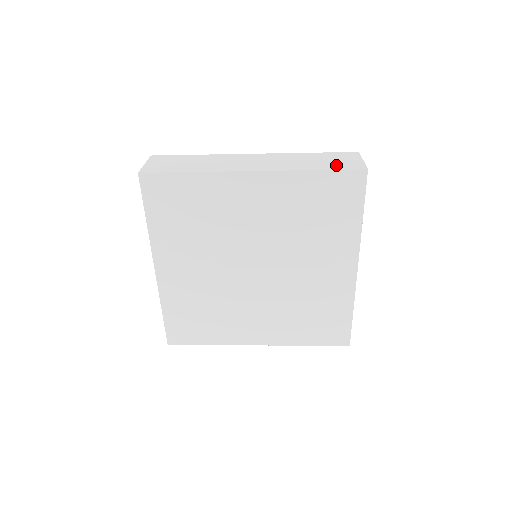
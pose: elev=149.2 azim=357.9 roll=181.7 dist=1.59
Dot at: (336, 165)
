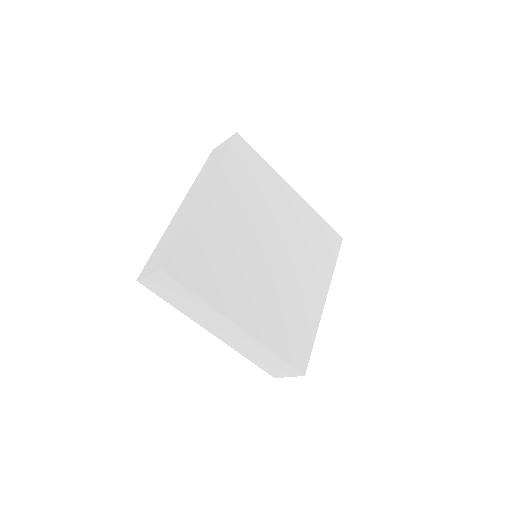
Dot at: occluded
